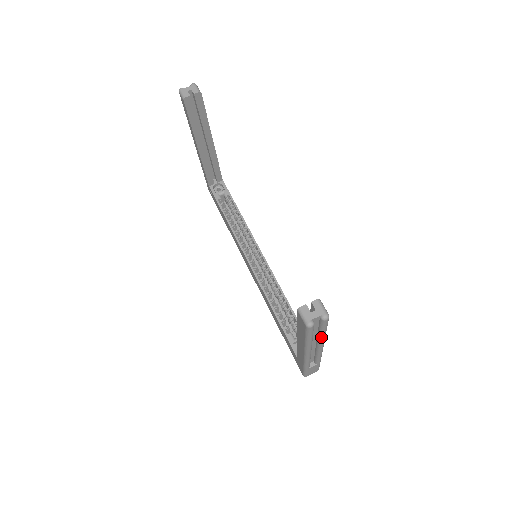
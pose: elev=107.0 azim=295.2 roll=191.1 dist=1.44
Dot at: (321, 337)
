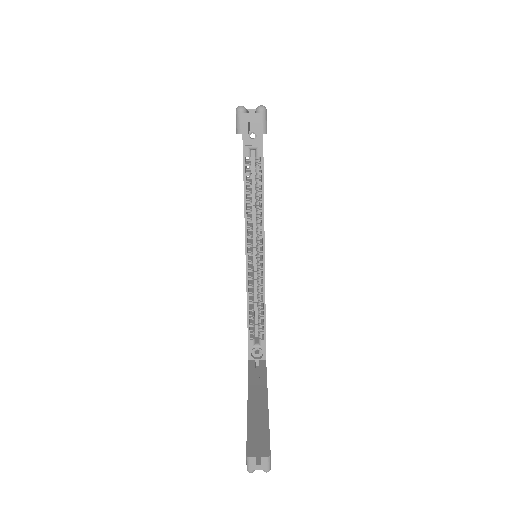
Dot at: occluded
